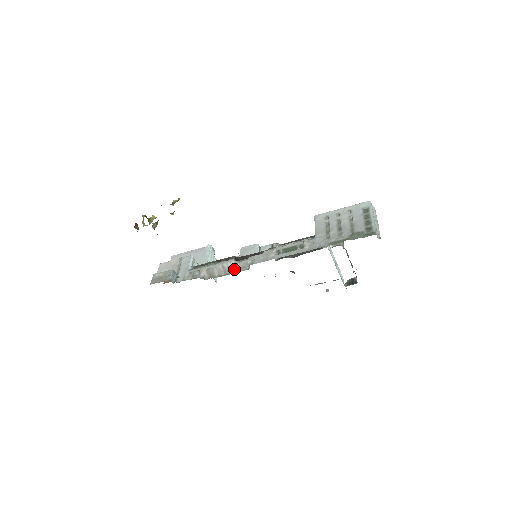
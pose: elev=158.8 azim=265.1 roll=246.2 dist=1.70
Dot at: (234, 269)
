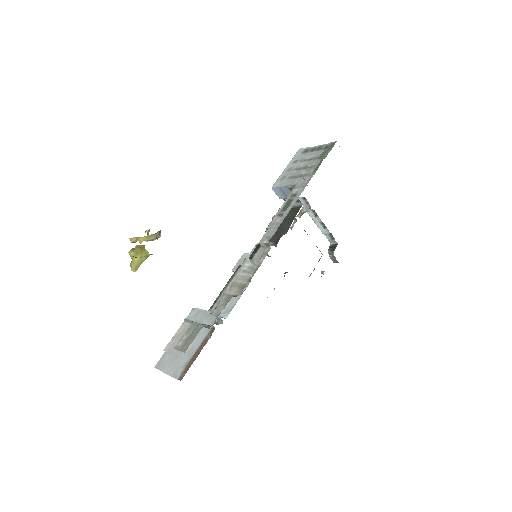
Dot at: (256, 263)
